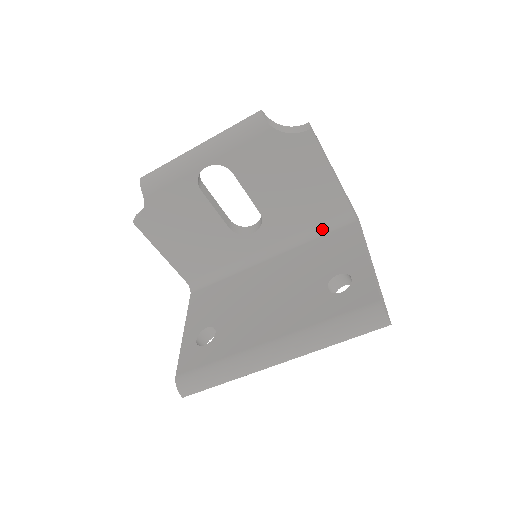
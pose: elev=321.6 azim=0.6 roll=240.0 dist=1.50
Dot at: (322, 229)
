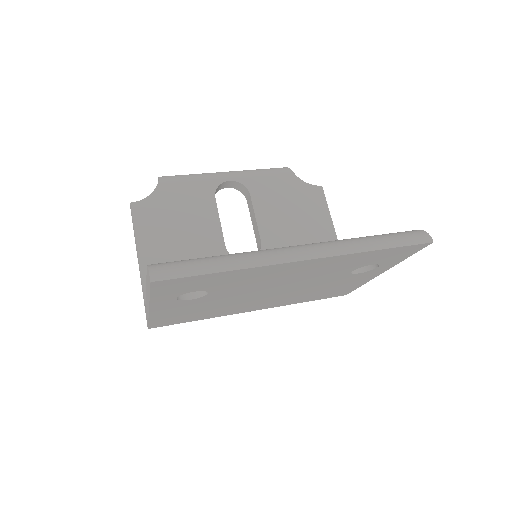
Dot at: occluded
